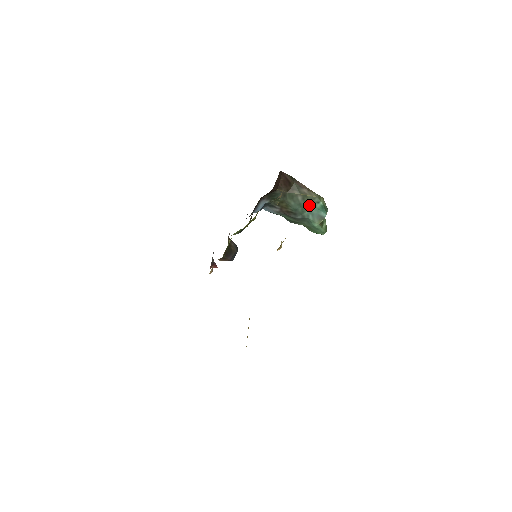
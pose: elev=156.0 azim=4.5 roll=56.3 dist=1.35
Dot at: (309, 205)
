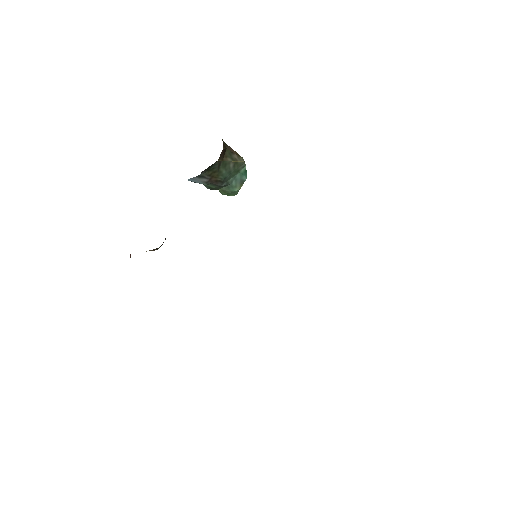
Dot at: (236, 171)
